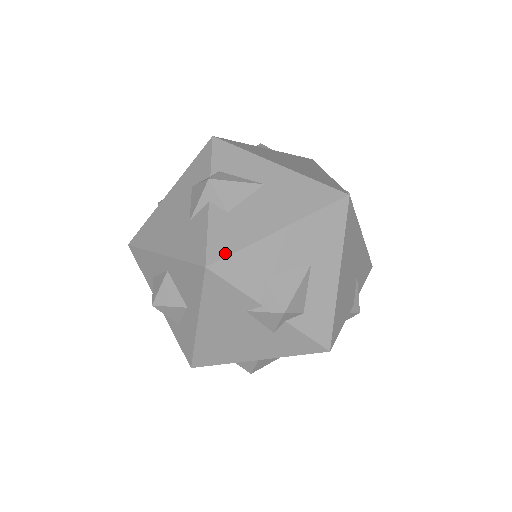
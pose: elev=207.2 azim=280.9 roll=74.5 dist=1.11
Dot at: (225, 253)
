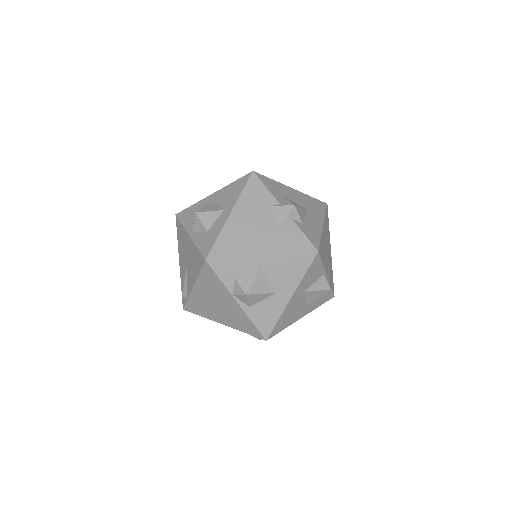
Dot at: (263, 176)
